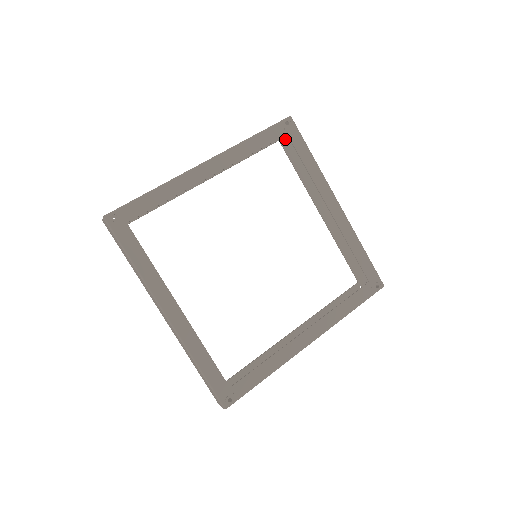
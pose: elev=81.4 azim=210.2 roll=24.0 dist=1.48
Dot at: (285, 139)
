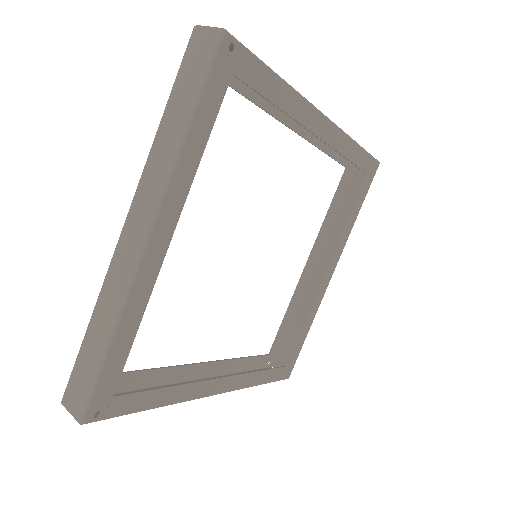
Dot at: (349, 172)
